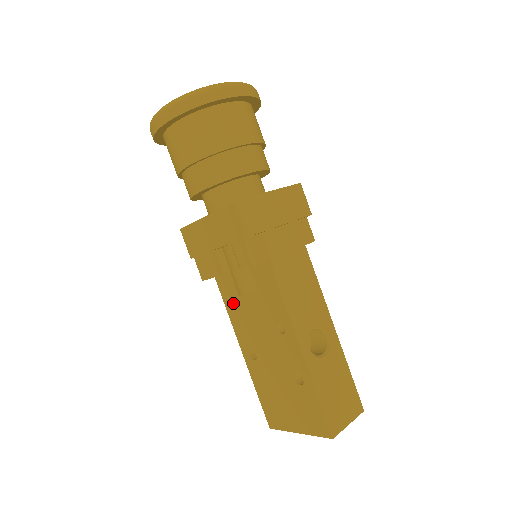
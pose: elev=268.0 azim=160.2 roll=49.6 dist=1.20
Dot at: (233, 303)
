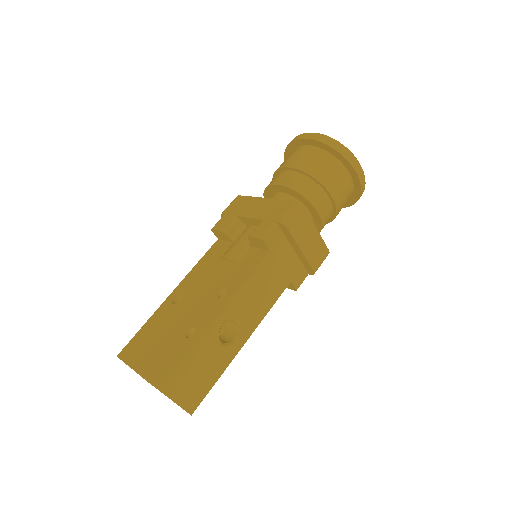
Dot at: (209, 261)
